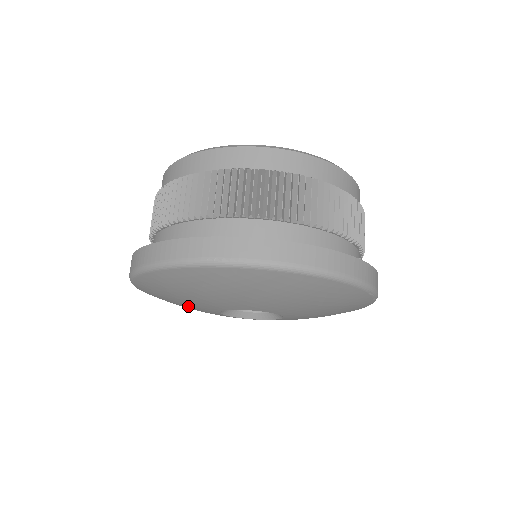
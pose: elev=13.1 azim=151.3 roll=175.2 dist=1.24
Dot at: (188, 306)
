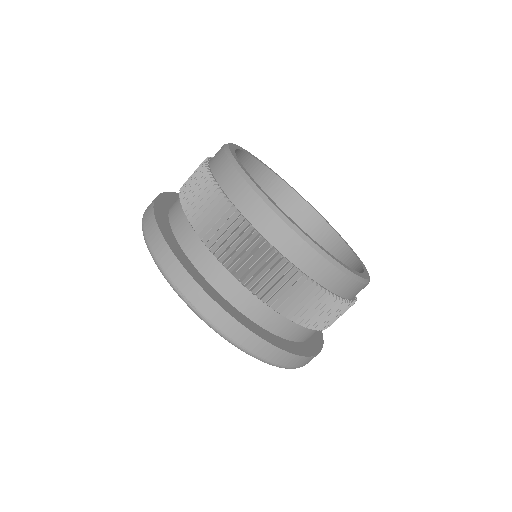
Dot at: occluded
